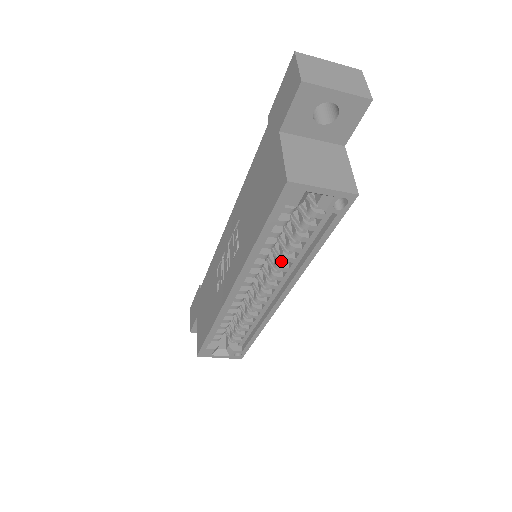
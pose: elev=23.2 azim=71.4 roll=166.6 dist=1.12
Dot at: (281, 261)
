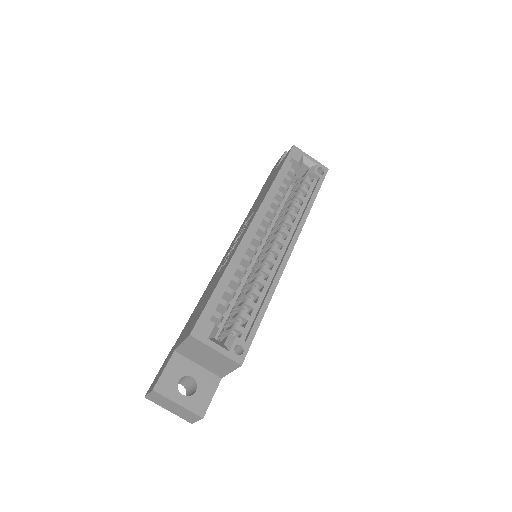
Dot at: (287, 218)
